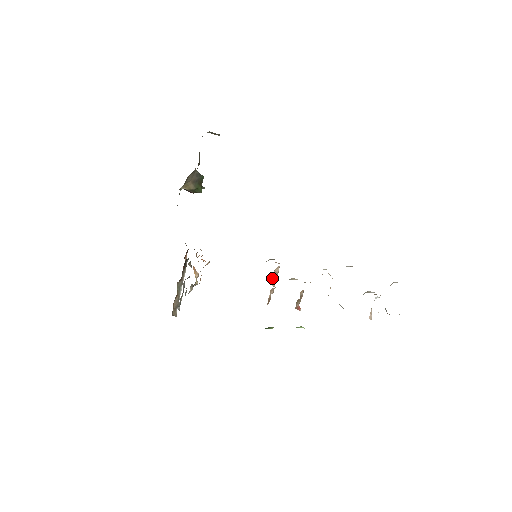
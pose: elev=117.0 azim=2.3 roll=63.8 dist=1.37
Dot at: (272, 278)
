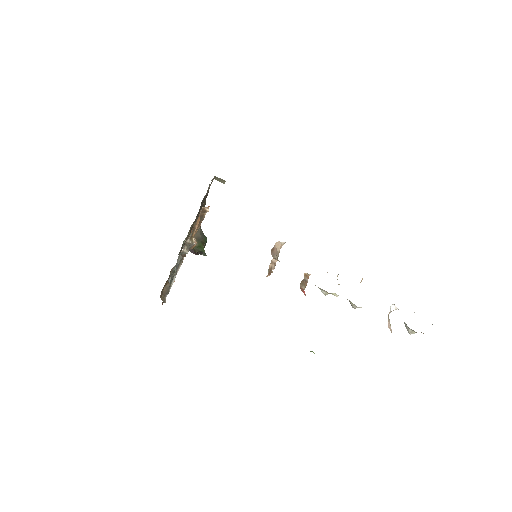
Dot at: (273, 252)
